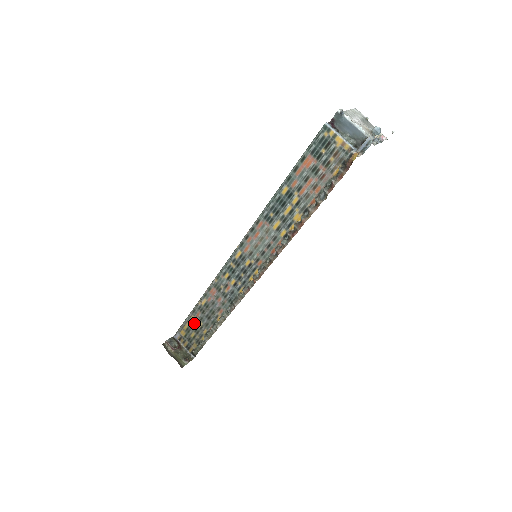
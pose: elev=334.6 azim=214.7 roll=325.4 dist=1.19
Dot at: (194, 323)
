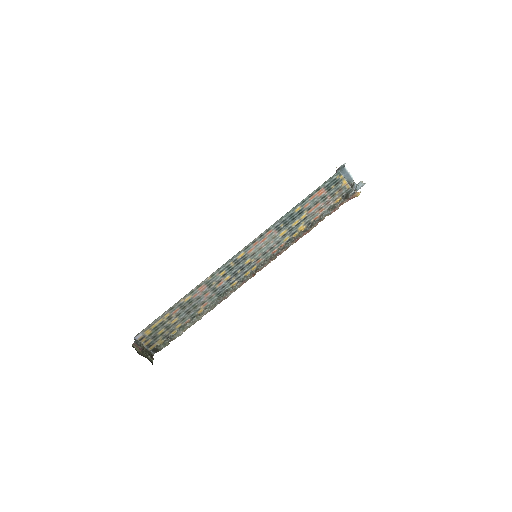
Dot at: (167, 320)
